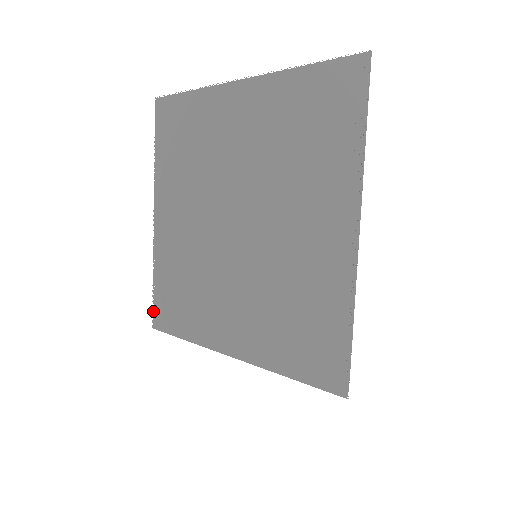
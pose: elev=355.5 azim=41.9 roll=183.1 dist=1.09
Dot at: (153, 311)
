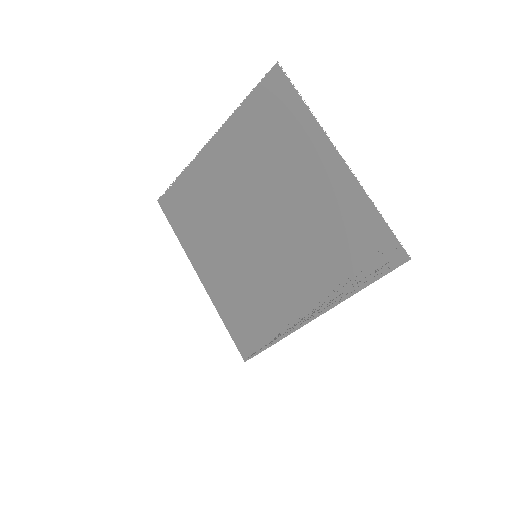
Dot at: (165, 193)
